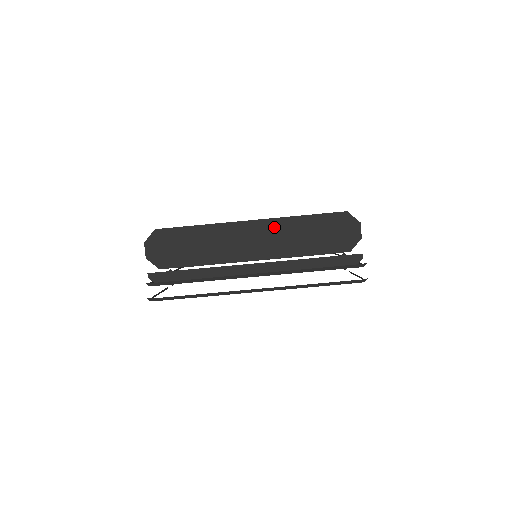
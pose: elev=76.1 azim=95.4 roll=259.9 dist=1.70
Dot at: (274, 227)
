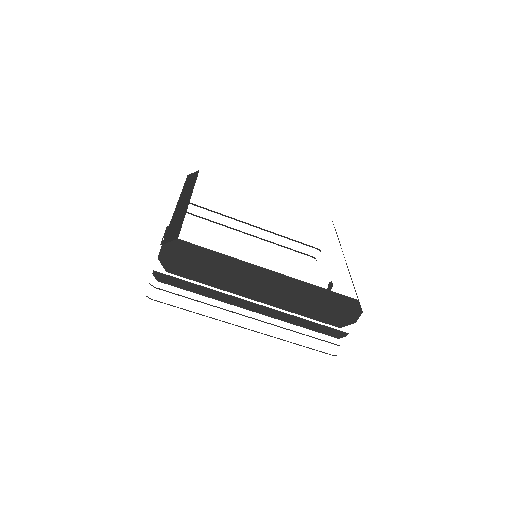
Dot at: (289, 284)
